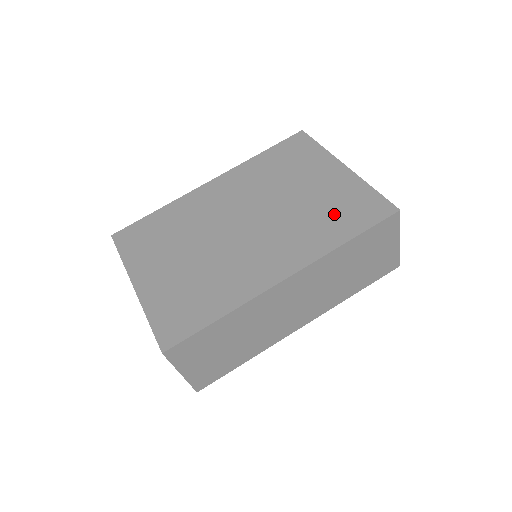
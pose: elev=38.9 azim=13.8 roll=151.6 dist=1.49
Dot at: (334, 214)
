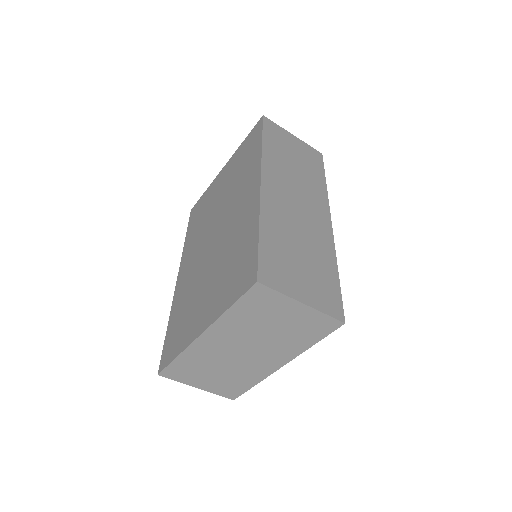
Dot at: (243, 162)
